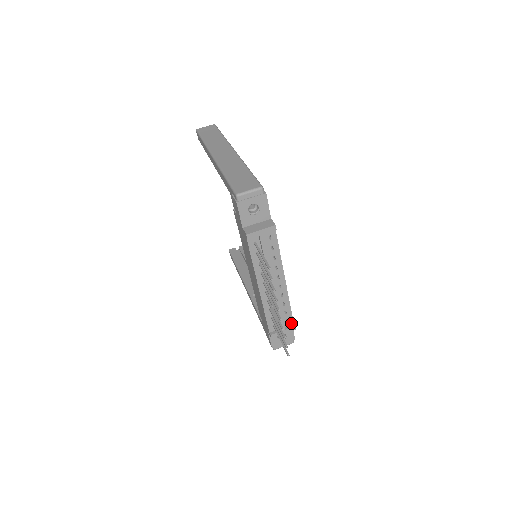
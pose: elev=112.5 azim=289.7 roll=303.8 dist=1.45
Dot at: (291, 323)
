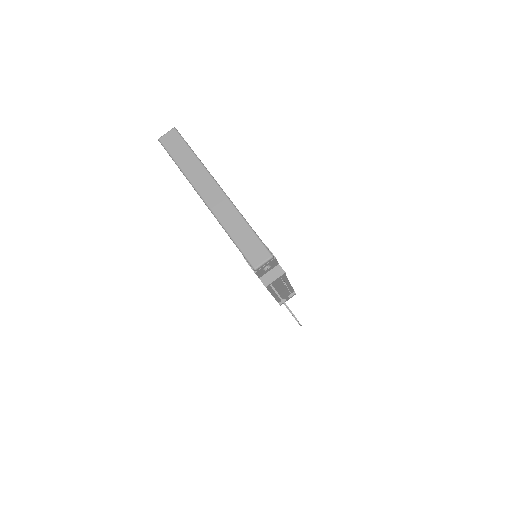
Dot at: (292, 292)
